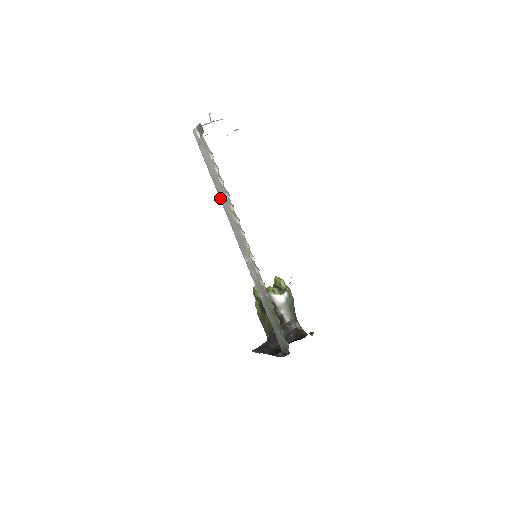
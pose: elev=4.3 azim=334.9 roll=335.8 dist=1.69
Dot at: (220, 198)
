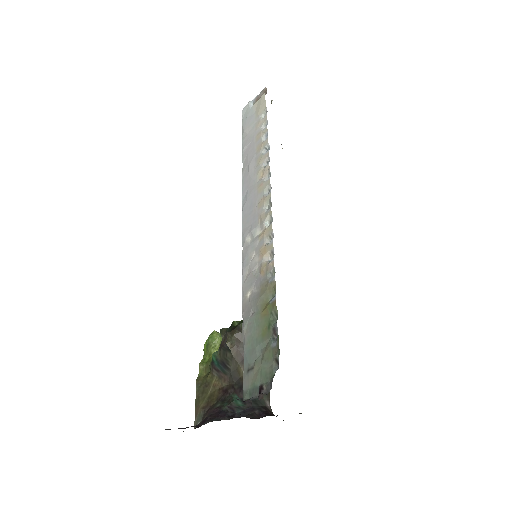
Dot at: (244, 169)
